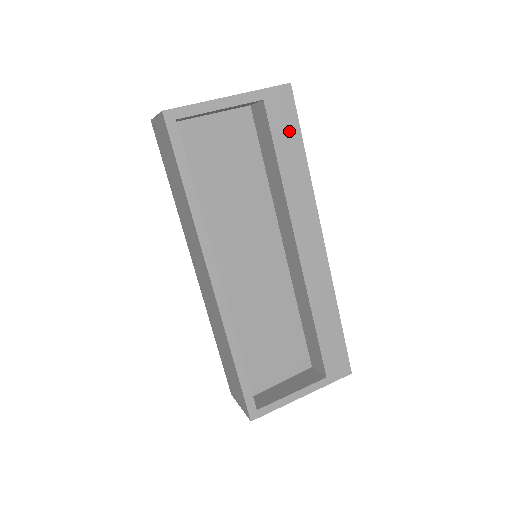
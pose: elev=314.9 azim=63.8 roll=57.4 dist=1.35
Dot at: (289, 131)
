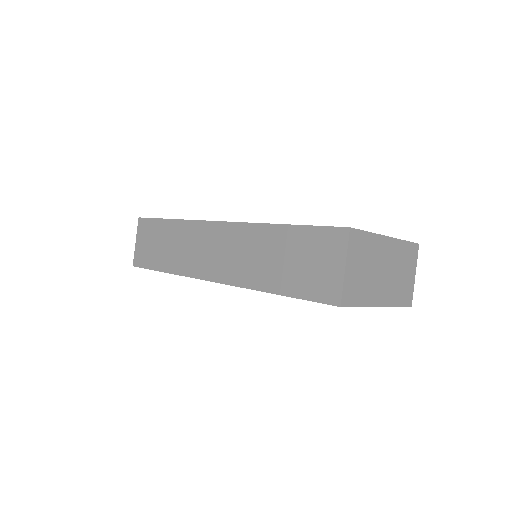
Dot at: occluded
